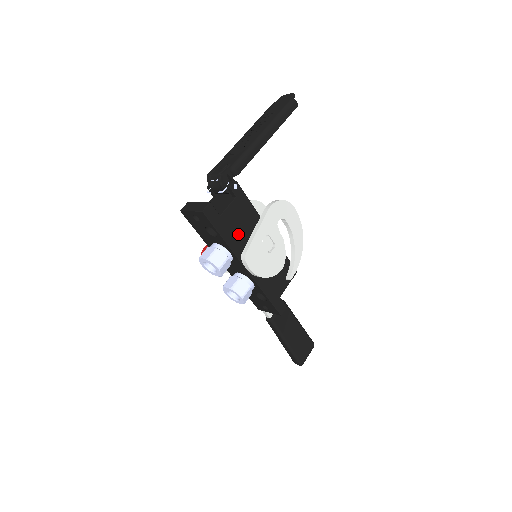
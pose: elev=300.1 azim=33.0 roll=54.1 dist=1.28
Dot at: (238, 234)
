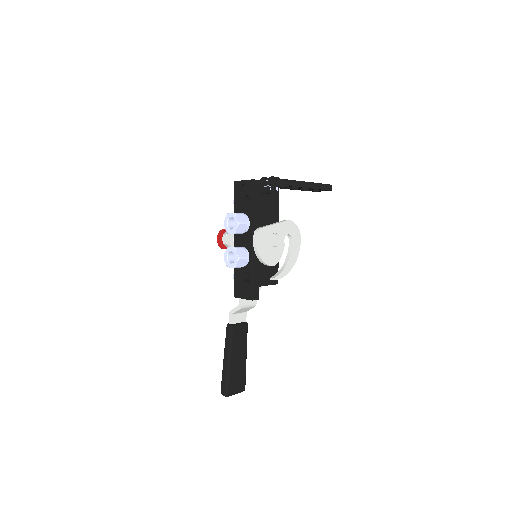
Dot at: (262, 215)
